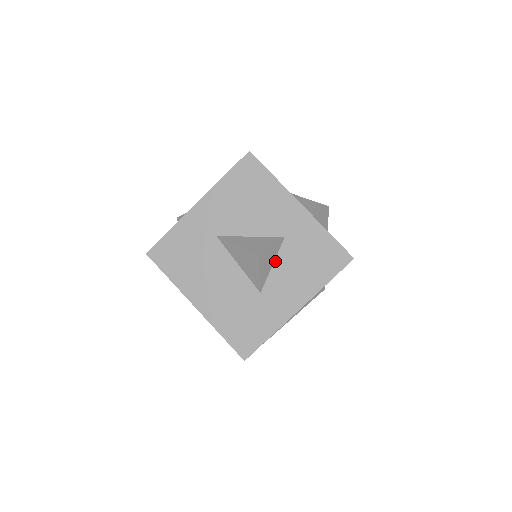
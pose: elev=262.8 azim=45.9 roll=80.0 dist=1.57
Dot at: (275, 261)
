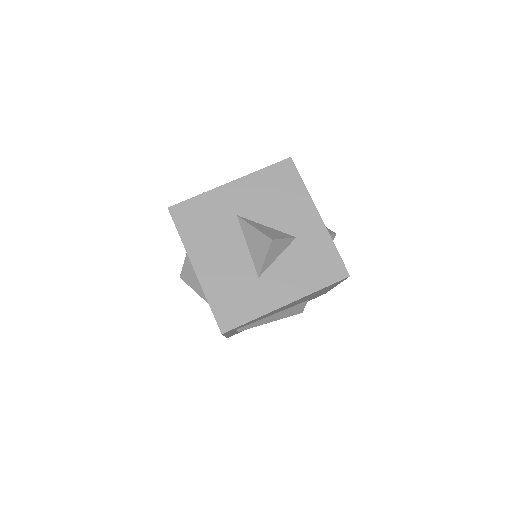
Dot at: (281, 254)
